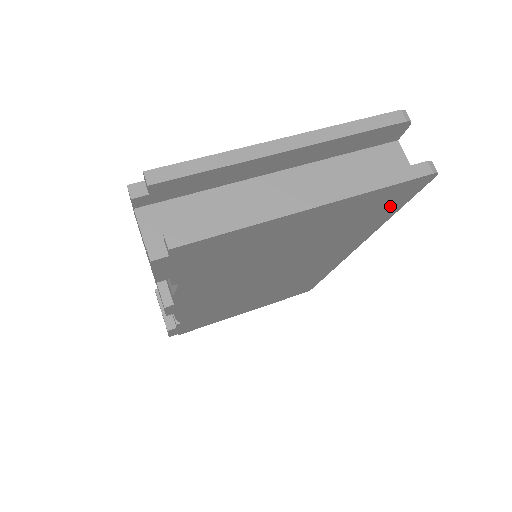
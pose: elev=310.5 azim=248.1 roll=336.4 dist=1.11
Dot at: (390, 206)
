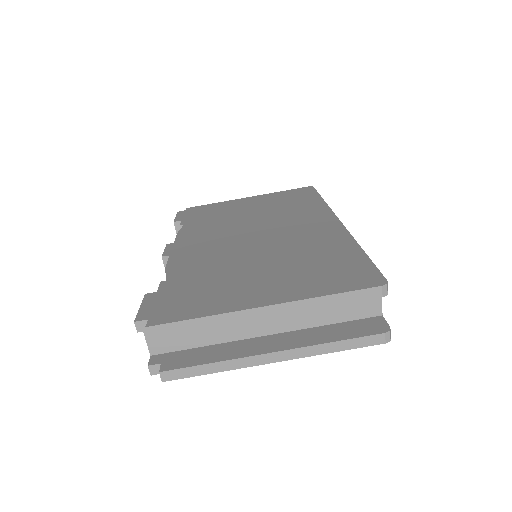
Dot at: occluded
